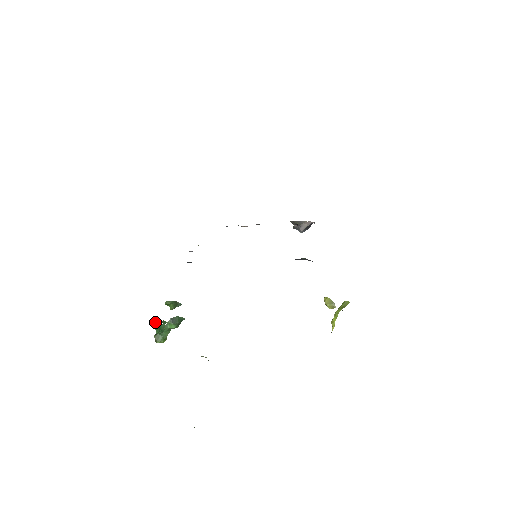
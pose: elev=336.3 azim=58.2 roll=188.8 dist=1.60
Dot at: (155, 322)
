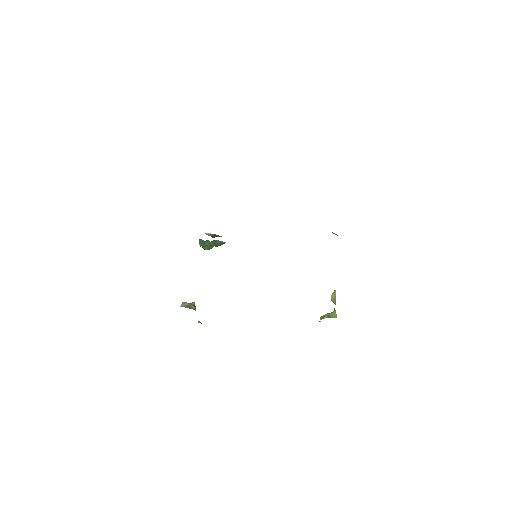
Dot at: (200, 239)
